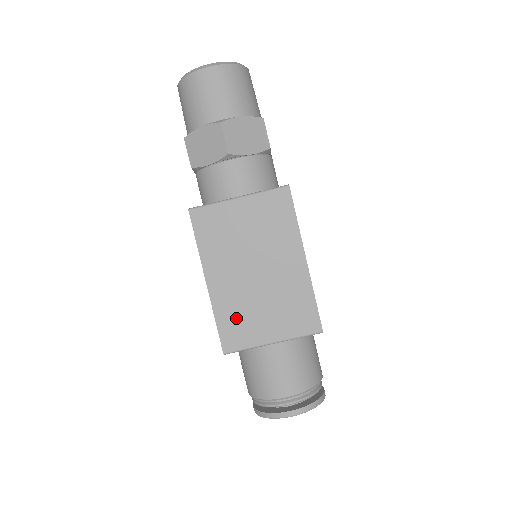
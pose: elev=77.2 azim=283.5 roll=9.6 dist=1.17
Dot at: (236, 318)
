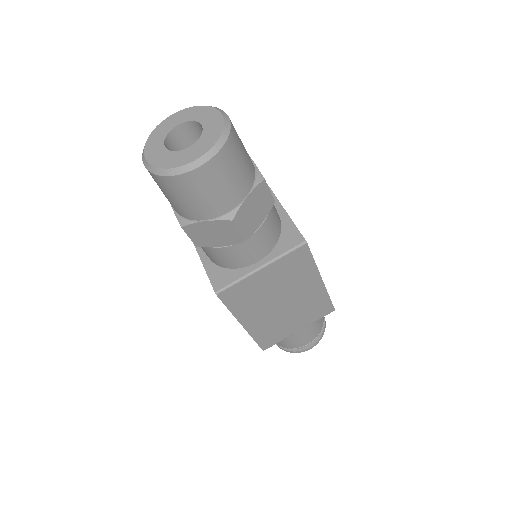
Dot at: (270, 332)
